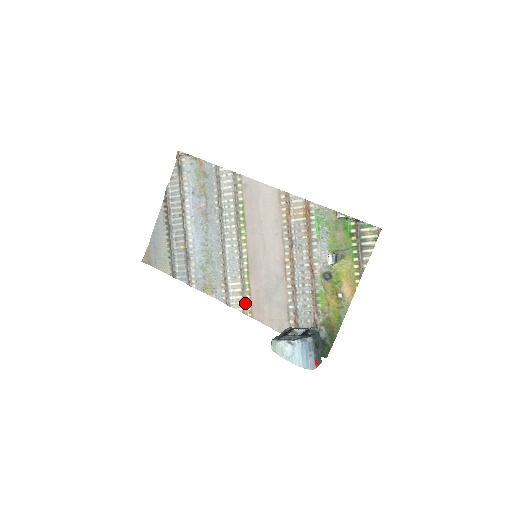
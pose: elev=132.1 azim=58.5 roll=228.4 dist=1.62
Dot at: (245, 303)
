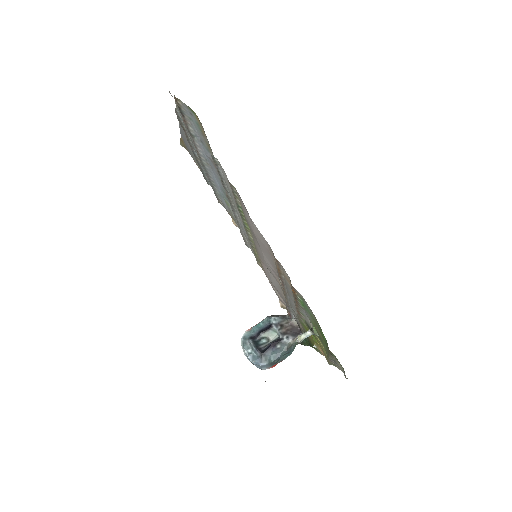
Dot at: (256, 260)
